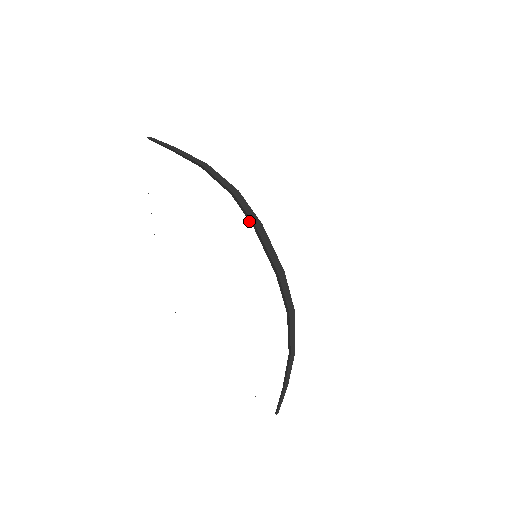
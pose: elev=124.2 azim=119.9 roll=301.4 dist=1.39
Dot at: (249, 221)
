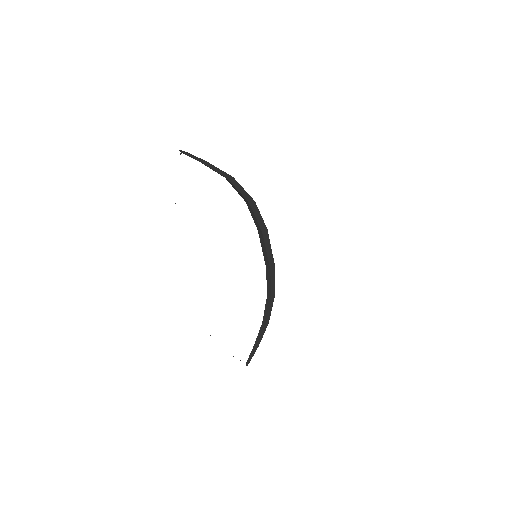
Dot at: (255, 224)
